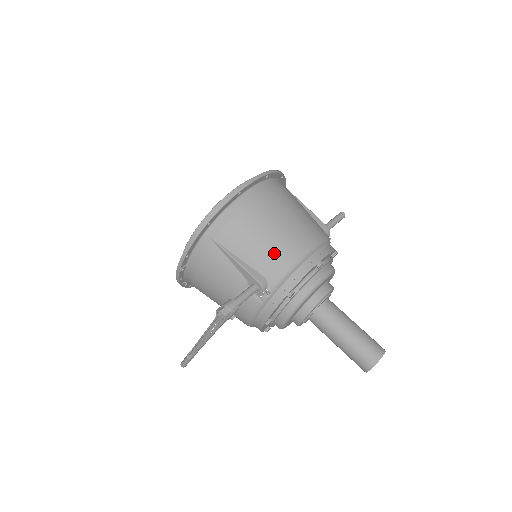
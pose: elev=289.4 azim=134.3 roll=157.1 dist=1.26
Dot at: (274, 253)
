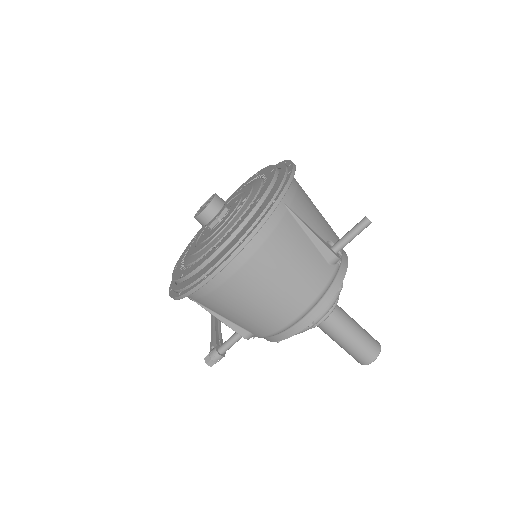
Dot at: (256, 323)
